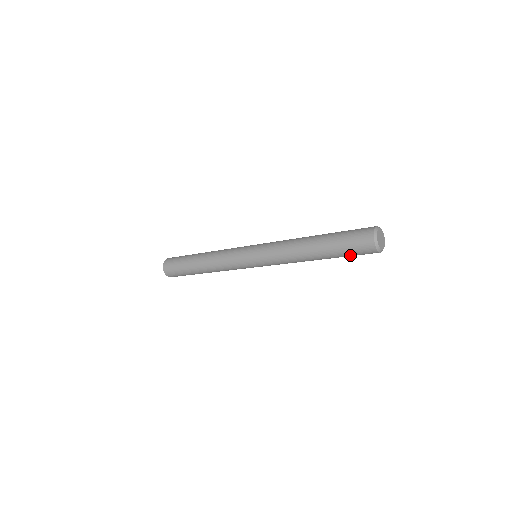
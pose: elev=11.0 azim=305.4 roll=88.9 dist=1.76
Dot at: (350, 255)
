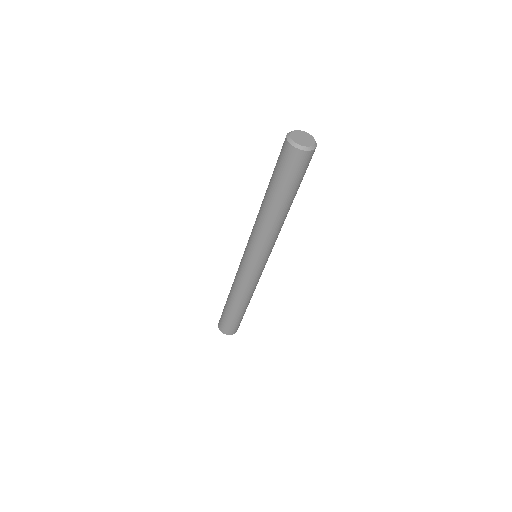
Dot at: (290, 178)
